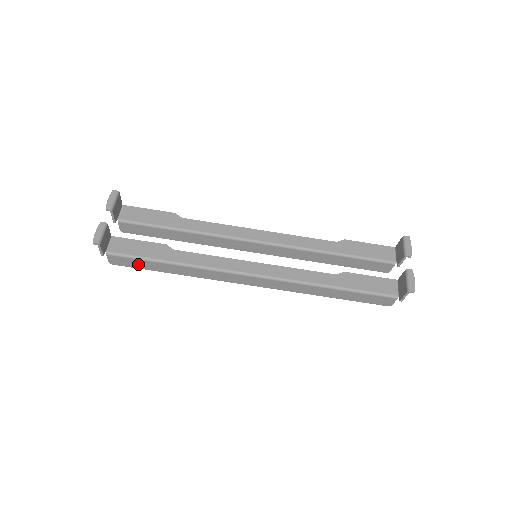
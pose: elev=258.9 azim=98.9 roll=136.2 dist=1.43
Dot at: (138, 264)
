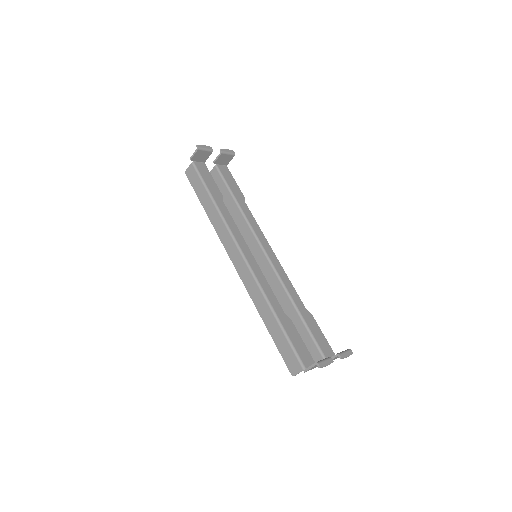
Dot at: (197, 186)
